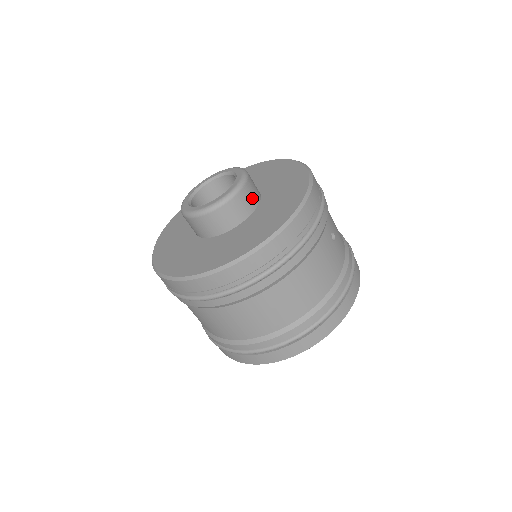
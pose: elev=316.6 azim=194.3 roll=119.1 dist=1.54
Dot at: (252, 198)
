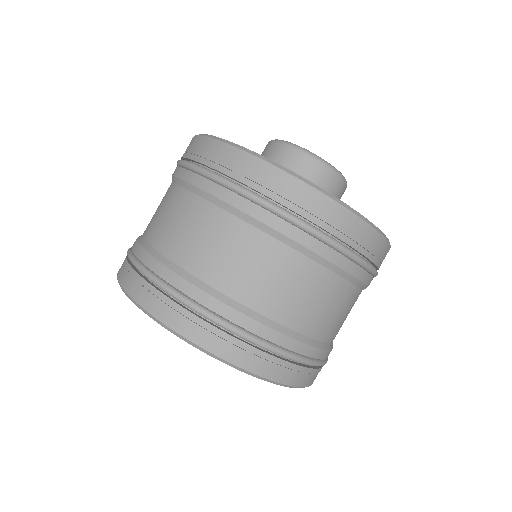
Dot at: occluded
